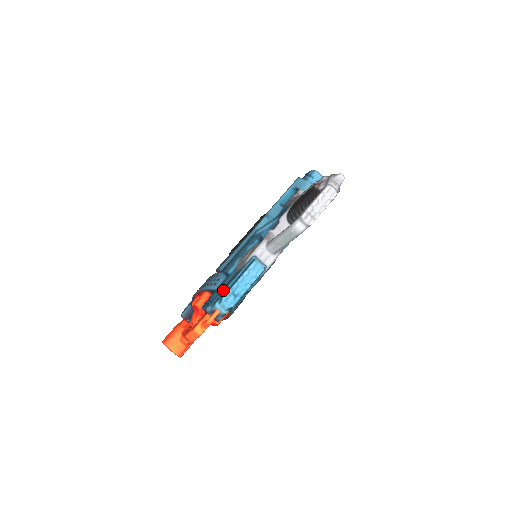
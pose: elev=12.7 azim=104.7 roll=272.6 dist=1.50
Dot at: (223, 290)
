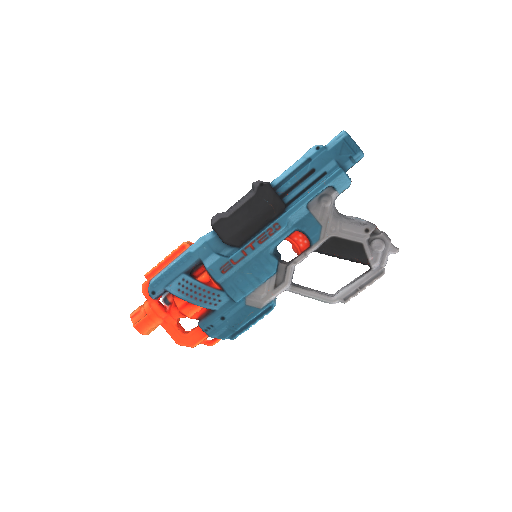
Dot at: (233, 327)
